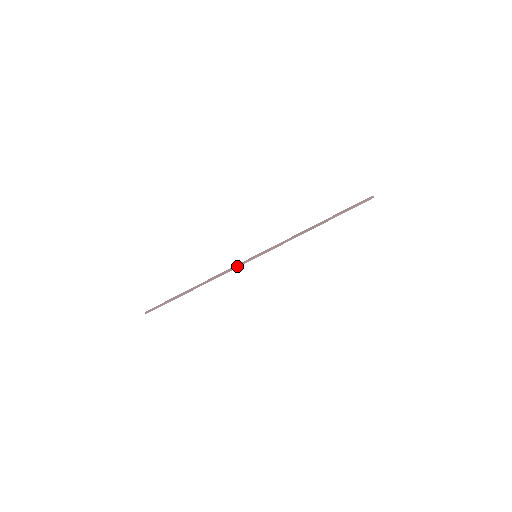
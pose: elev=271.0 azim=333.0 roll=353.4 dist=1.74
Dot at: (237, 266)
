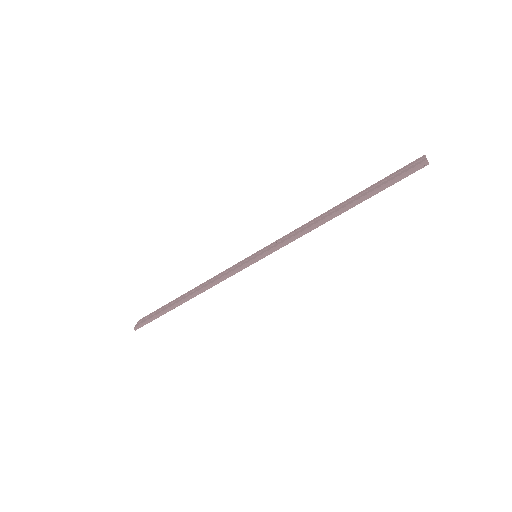
Dot at: (232, 274)
